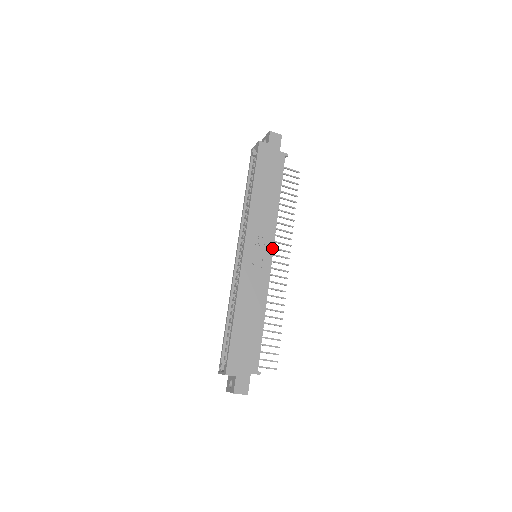
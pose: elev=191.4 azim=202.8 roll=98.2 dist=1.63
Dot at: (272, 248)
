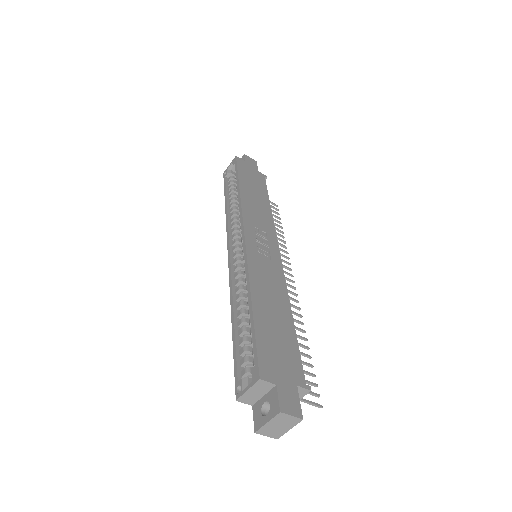
Dot at: (277, 244)
